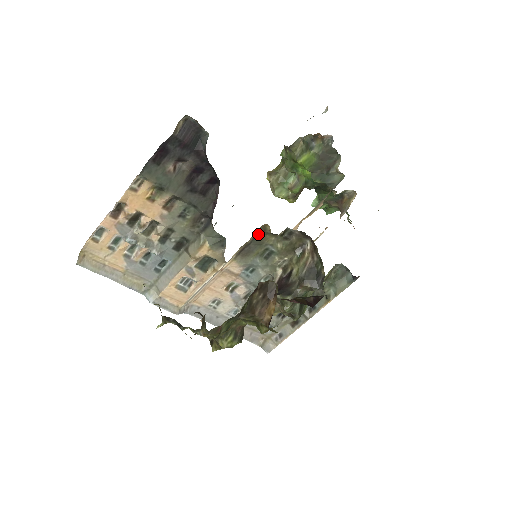
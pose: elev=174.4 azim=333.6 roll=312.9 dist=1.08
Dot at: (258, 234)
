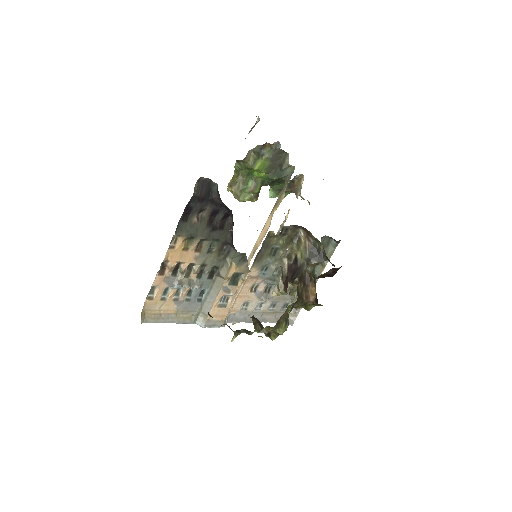
Dot at: (265, 240)
